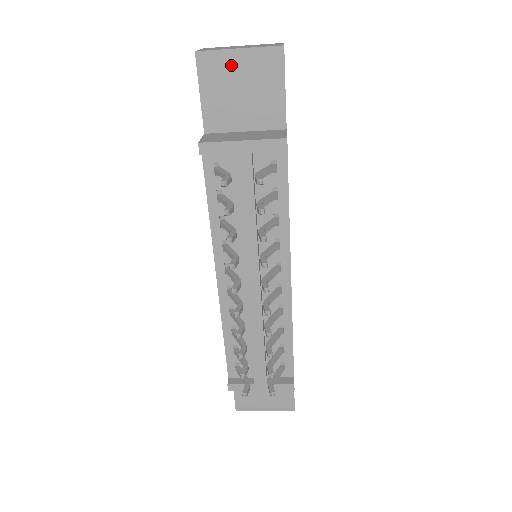
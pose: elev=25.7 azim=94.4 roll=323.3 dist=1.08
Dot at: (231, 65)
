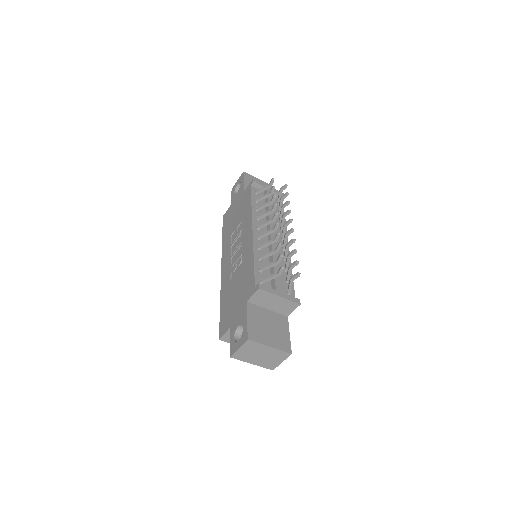
Dot at: occluded
